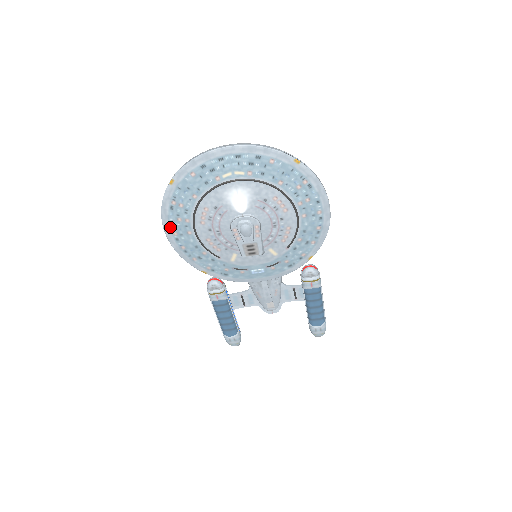
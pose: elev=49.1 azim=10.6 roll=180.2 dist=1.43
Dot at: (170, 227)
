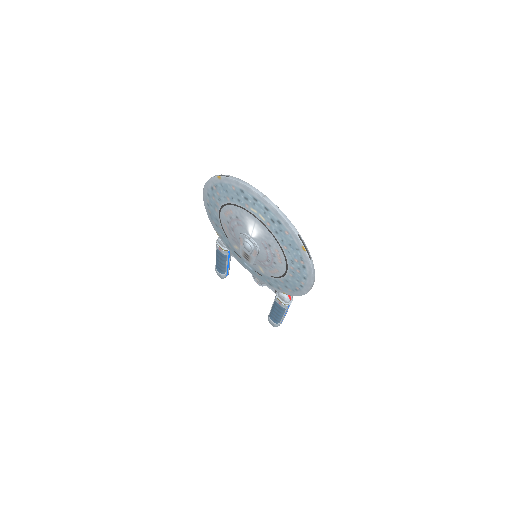
Dot at: (207, 195)
